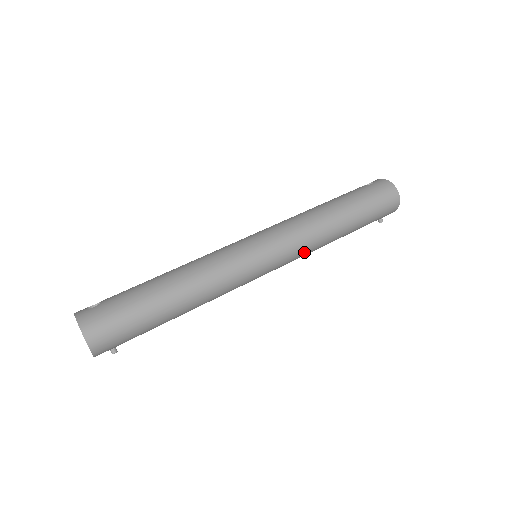
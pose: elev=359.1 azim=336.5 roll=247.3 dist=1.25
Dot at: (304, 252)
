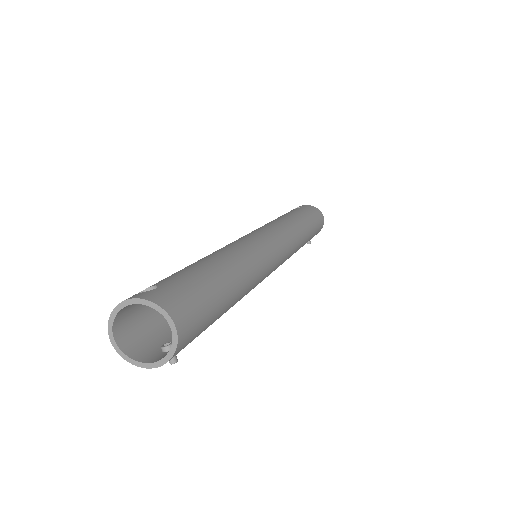
Dot at: (291, 254)
